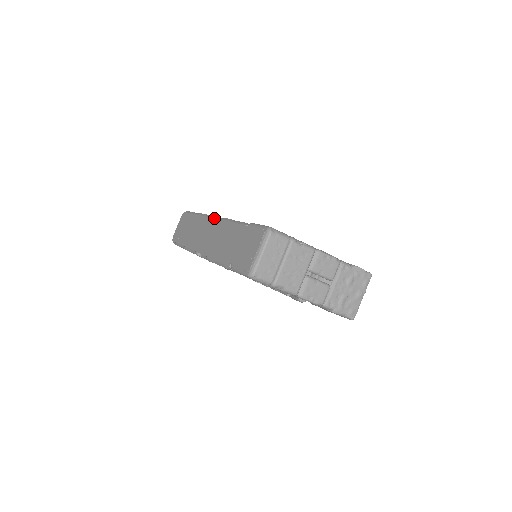
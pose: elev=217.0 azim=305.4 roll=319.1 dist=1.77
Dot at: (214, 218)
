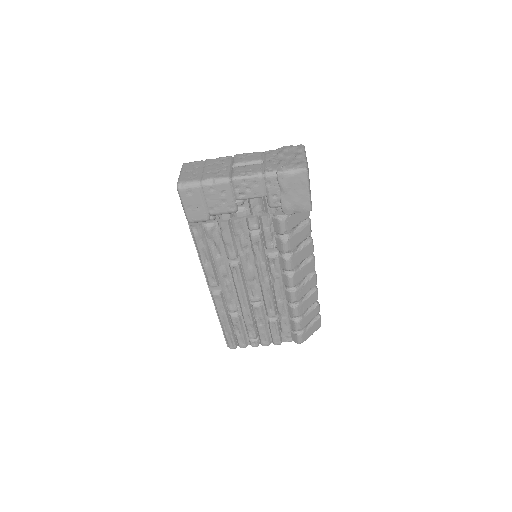
Dot at: occluded
